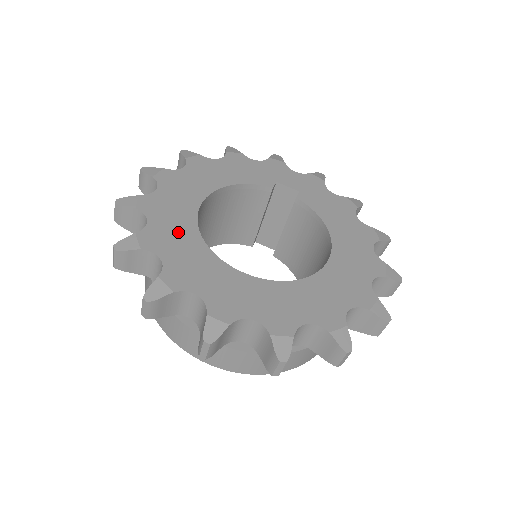
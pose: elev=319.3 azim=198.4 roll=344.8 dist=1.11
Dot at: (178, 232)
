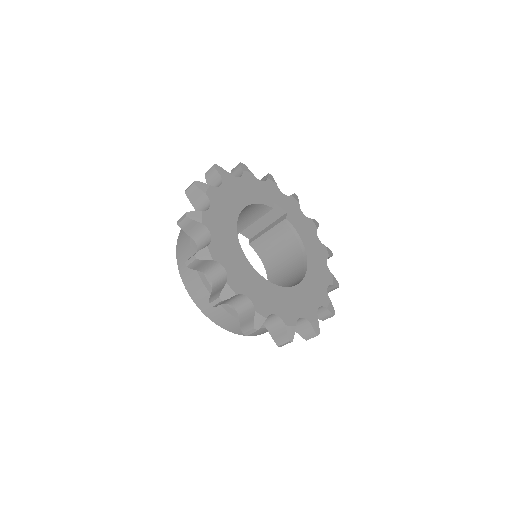
Dot at: (230, 246)
